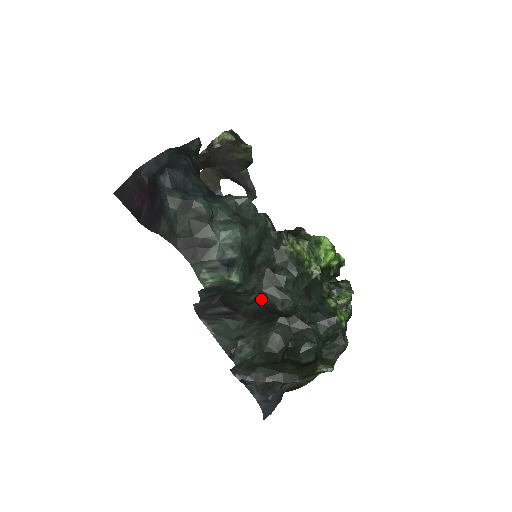
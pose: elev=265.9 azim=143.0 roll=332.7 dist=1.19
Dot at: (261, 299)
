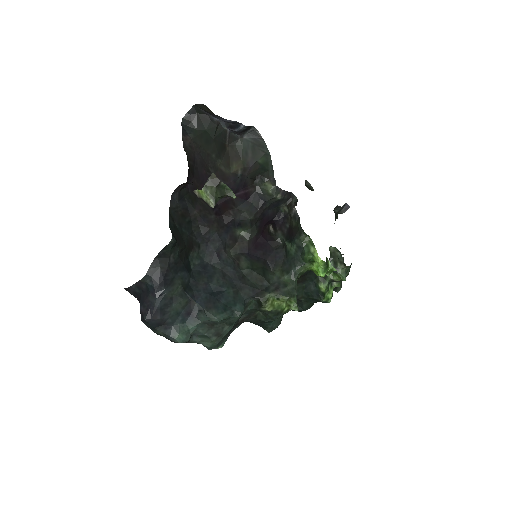
Dot at: occluded
